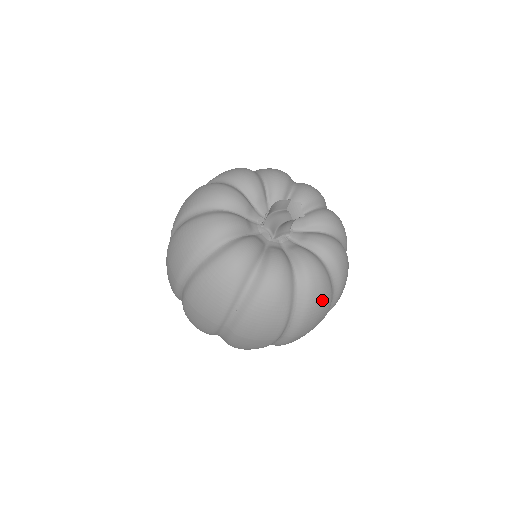
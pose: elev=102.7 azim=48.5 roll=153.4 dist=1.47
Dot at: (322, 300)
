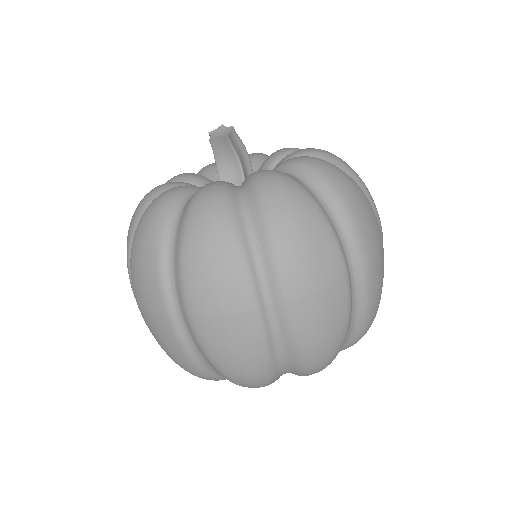
Dot at: (208, 234)
